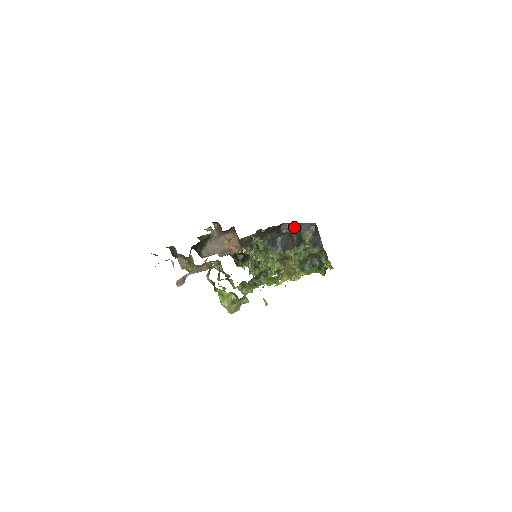
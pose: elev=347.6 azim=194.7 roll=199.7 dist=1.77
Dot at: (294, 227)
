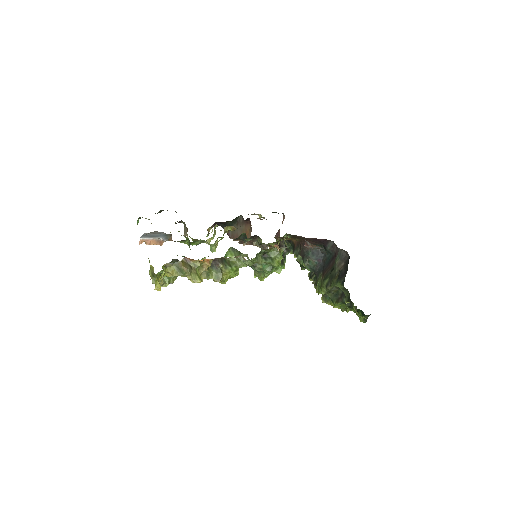
Dot at: (312, 245)
